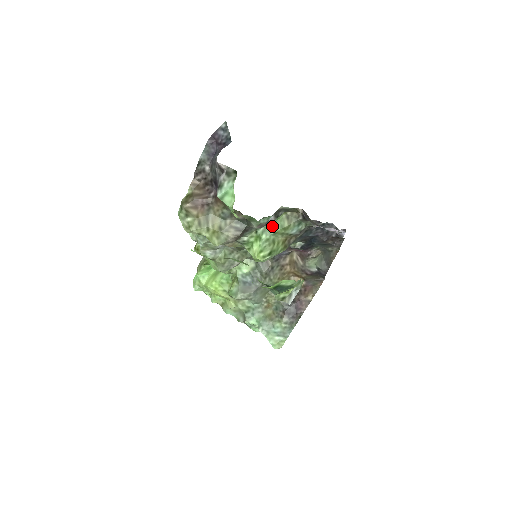
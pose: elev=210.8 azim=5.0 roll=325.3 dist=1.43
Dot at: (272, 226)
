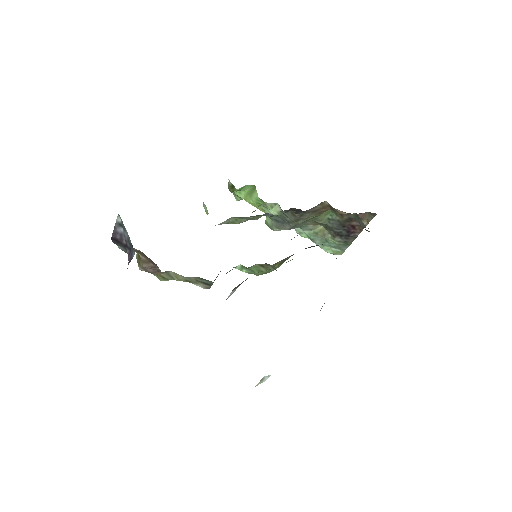
Dot at: occluded
